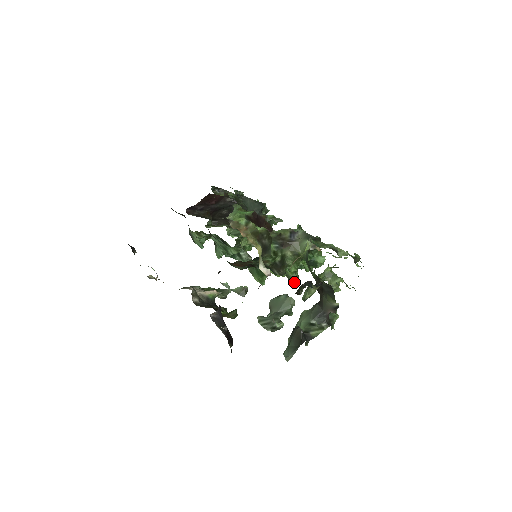
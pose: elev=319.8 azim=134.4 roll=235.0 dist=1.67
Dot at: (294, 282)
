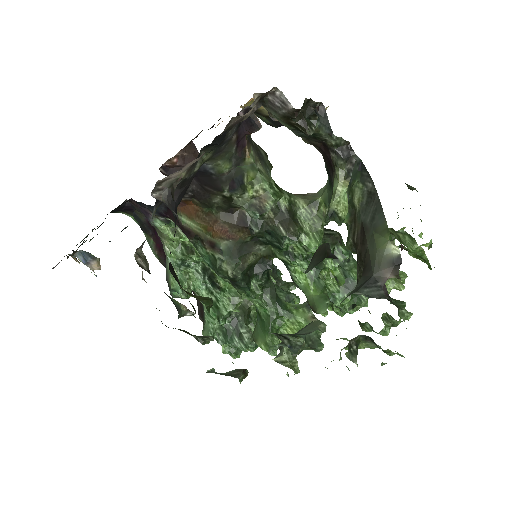
Dot at: (322, 306)
